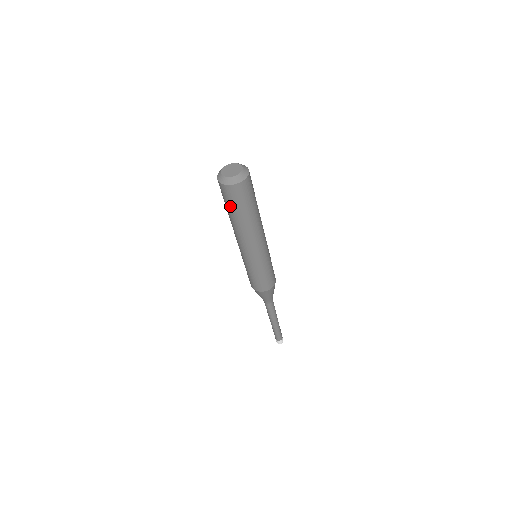
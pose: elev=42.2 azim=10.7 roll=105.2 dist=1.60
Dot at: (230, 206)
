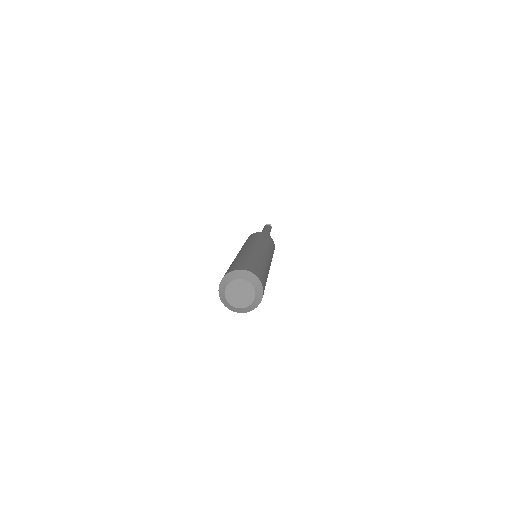
Dot at: occluded
